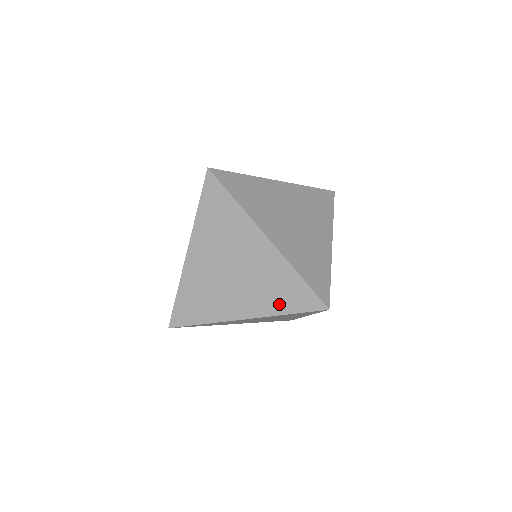
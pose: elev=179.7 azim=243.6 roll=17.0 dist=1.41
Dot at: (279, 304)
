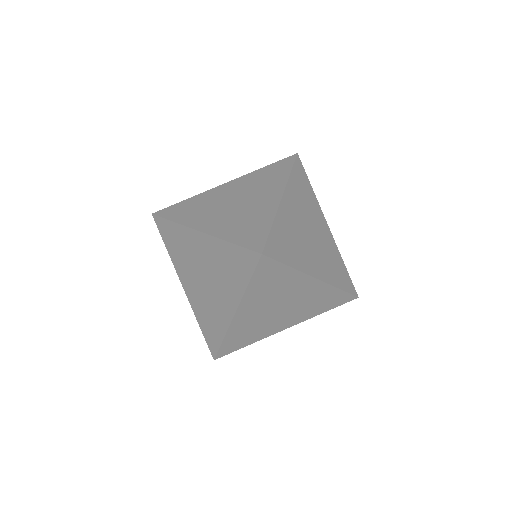
Dot at: (239, 280)
